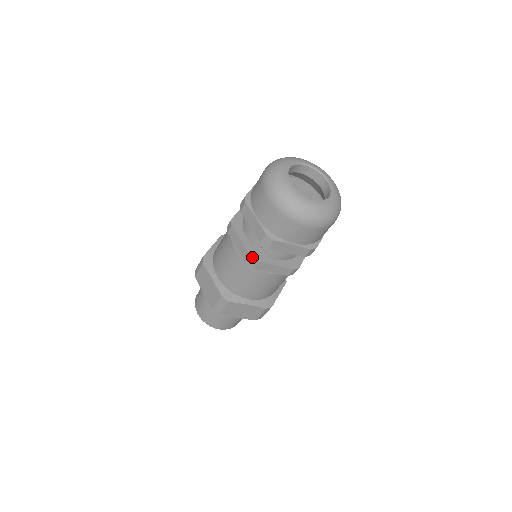
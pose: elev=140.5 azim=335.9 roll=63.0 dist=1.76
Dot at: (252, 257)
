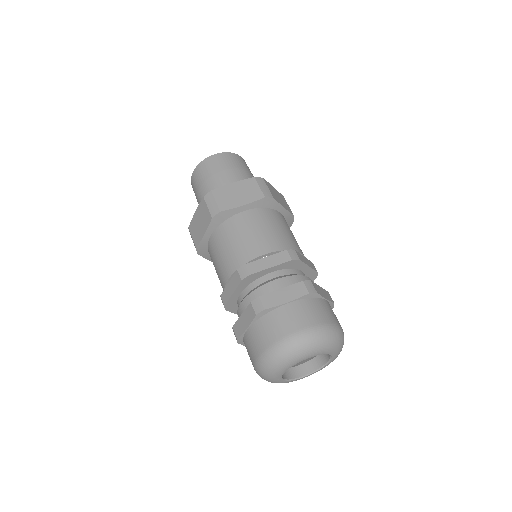
Dot at: (225, 307)
